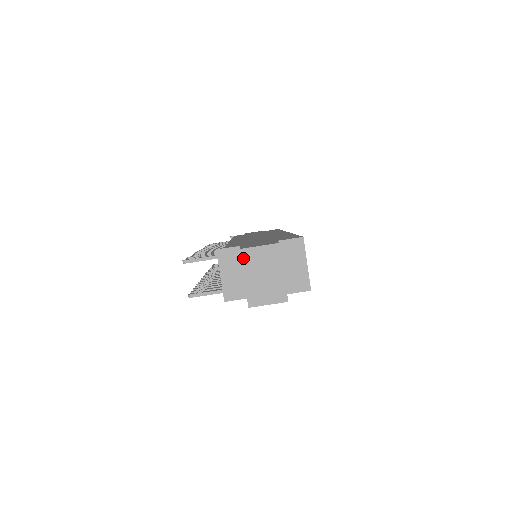
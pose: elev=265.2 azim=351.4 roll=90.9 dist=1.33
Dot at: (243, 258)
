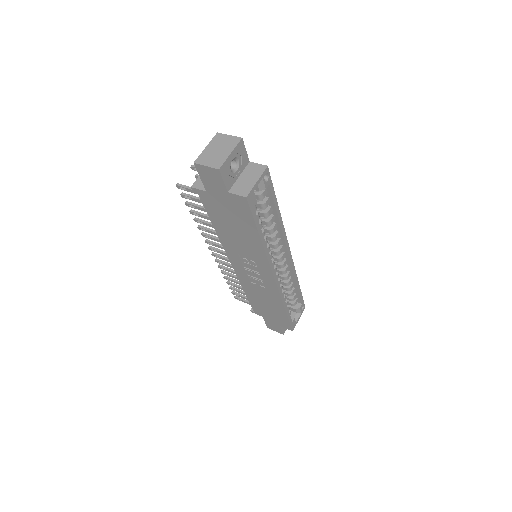
Dot at: (215, 137)
